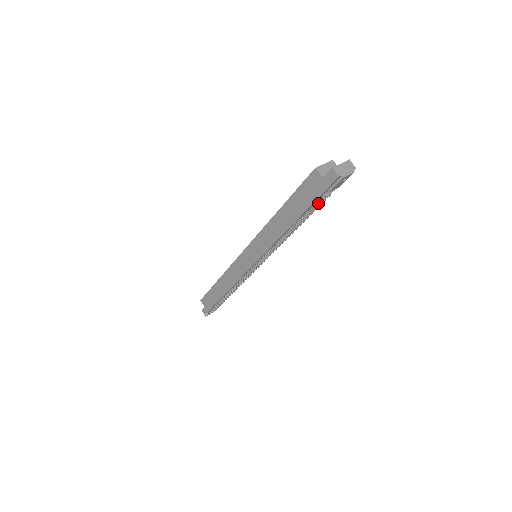
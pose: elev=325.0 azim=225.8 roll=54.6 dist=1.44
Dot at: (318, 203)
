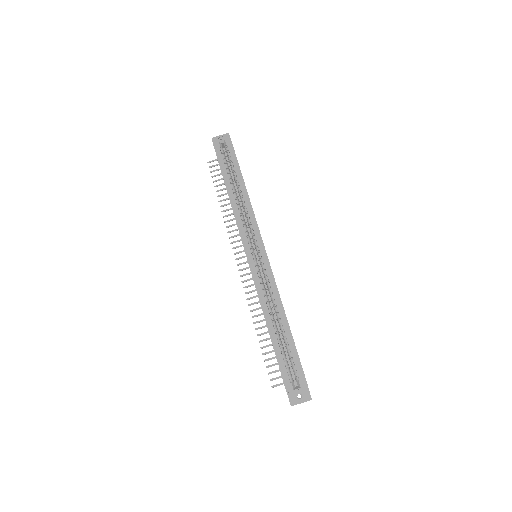
Dot at: occluded
